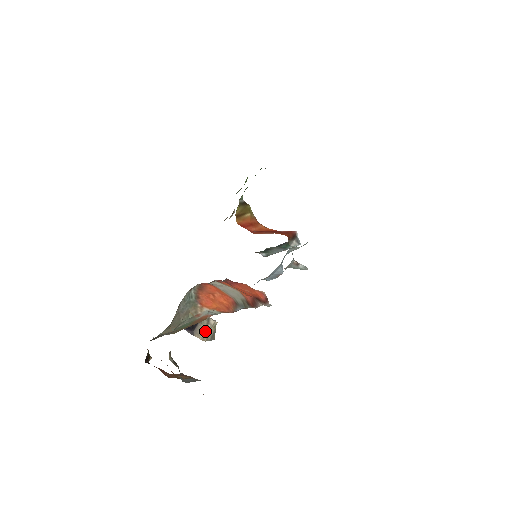
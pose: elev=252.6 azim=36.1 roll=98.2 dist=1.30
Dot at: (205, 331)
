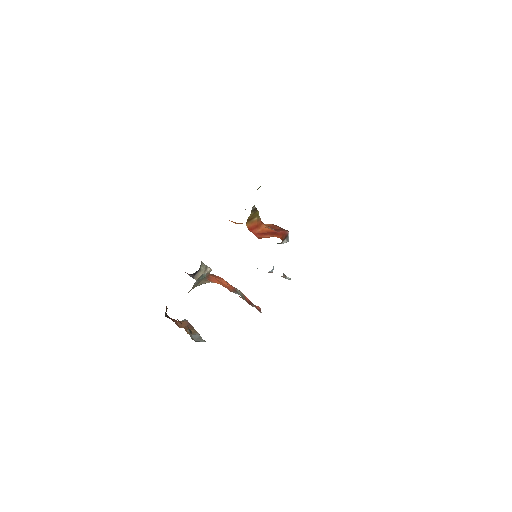
Dot at: occluded
